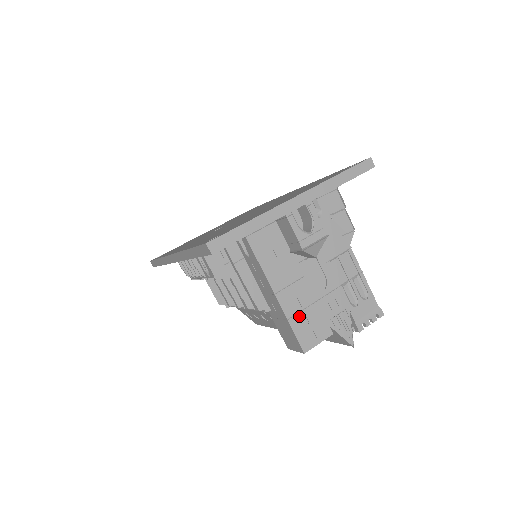
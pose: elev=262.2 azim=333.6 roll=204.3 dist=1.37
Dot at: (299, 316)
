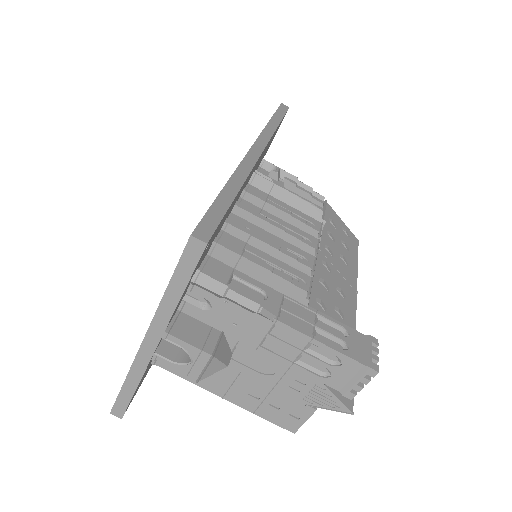
Dot at: (263, 407)
